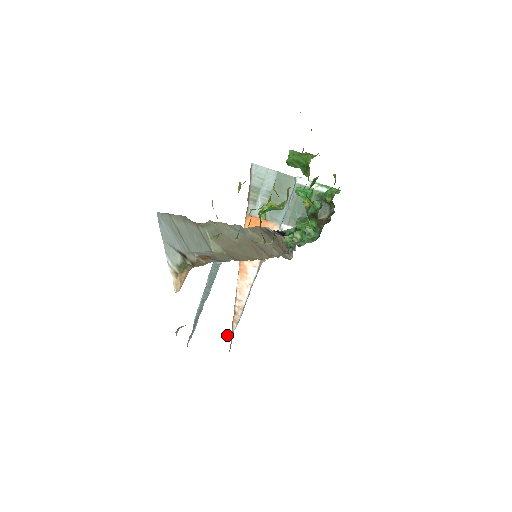
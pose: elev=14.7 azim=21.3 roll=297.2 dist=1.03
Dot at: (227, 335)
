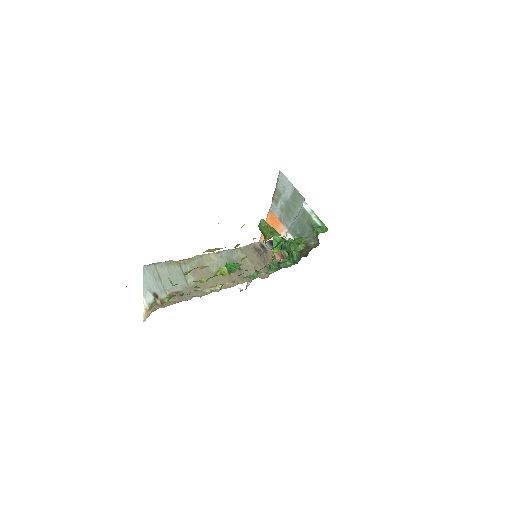
Dot at: (241, 289)
